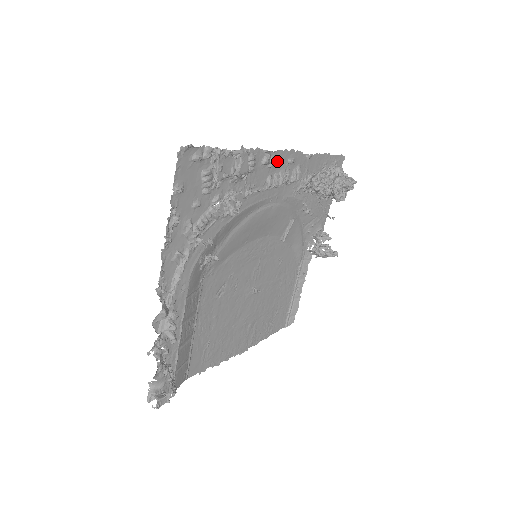
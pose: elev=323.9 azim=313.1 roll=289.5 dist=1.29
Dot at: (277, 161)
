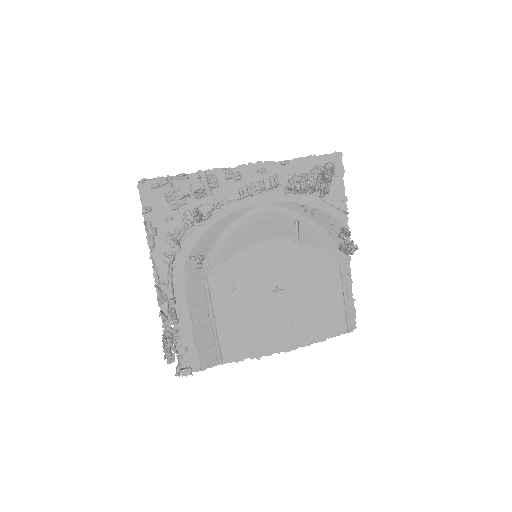
Dot at: (244, 174)
